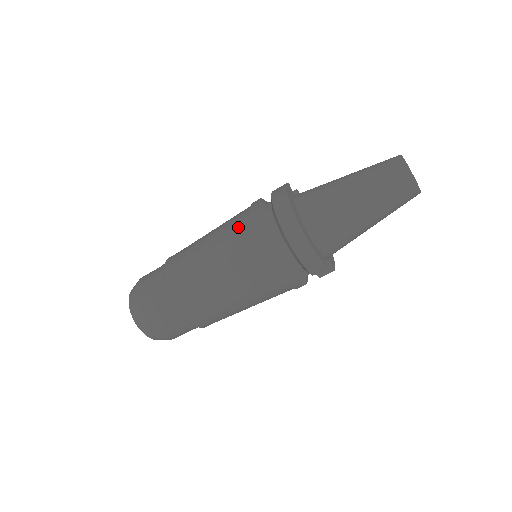
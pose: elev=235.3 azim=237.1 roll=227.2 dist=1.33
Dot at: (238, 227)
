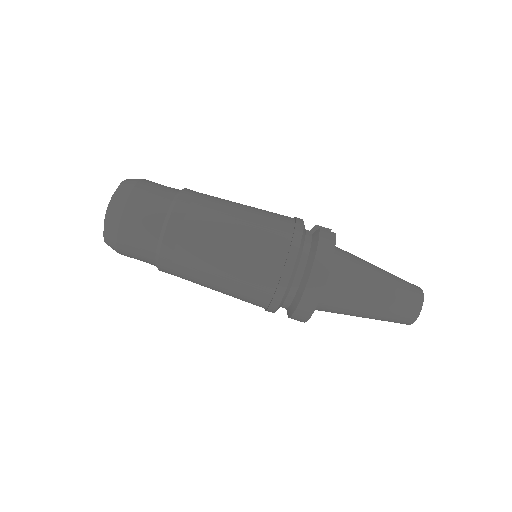
Dot at: (272, 246)
